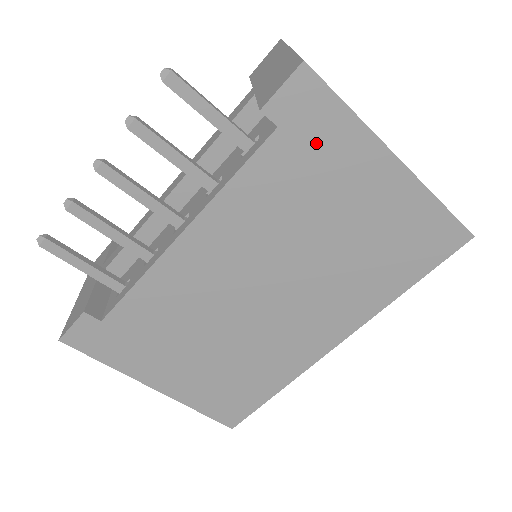
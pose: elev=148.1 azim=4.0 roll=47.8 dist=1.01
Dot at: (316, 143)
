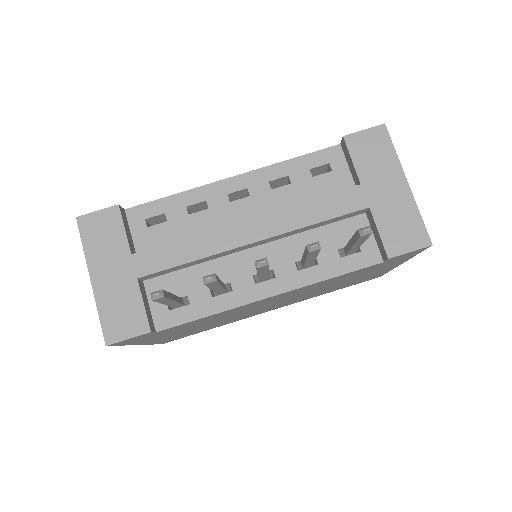
Dot at: (386, 264)
